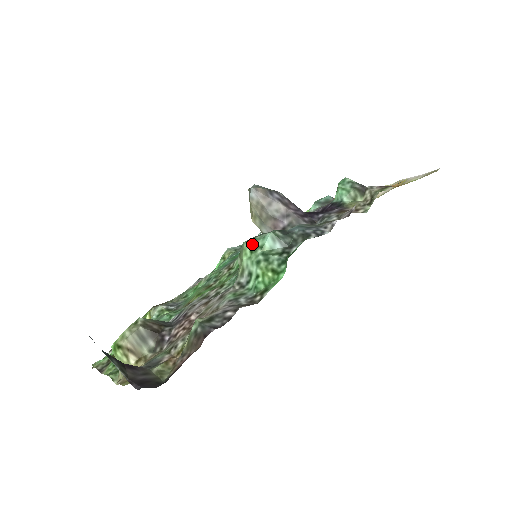
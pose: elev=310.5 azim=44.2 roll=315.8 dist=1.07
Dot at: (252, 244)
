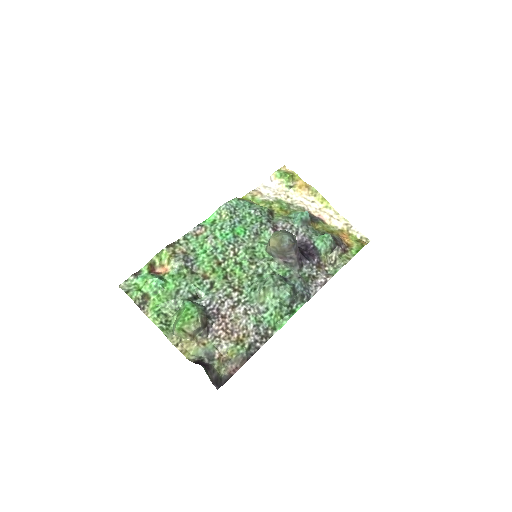
Dot at: (276, 292)
